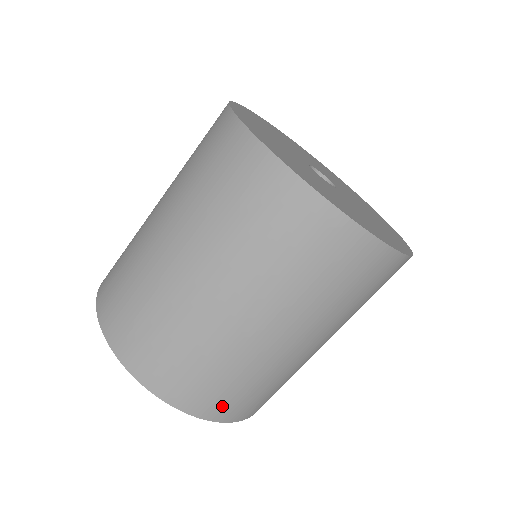
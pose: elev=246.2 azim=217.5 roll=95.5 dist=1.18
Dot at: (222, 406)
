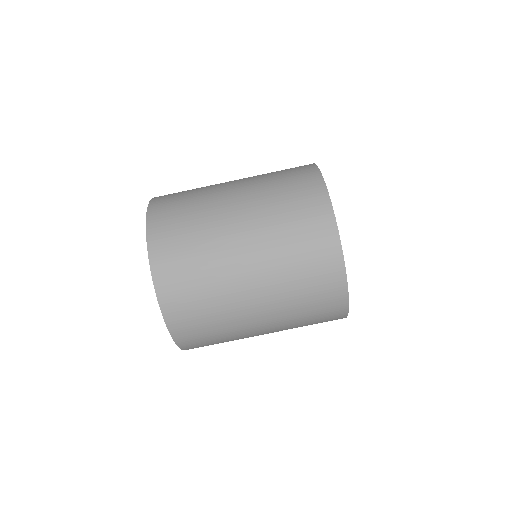
Dot at: (195, 344)
